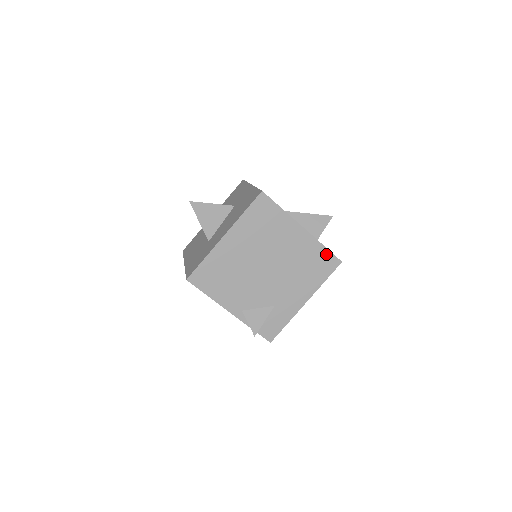
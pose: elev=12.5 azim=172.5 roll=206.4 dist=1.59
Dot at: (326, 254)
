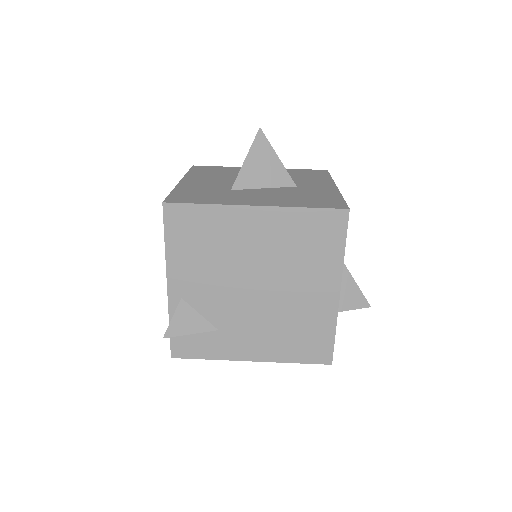
Dot at: (327, 341)
